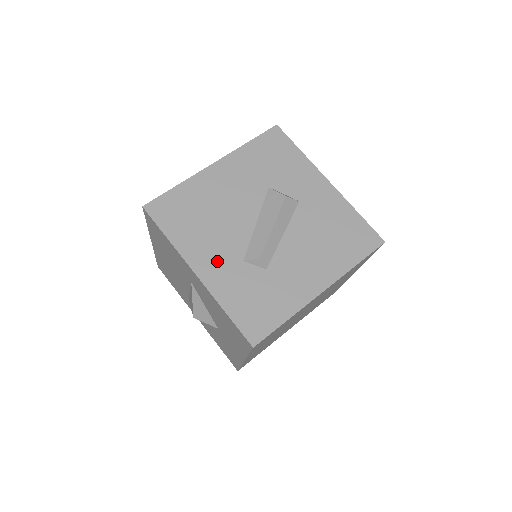
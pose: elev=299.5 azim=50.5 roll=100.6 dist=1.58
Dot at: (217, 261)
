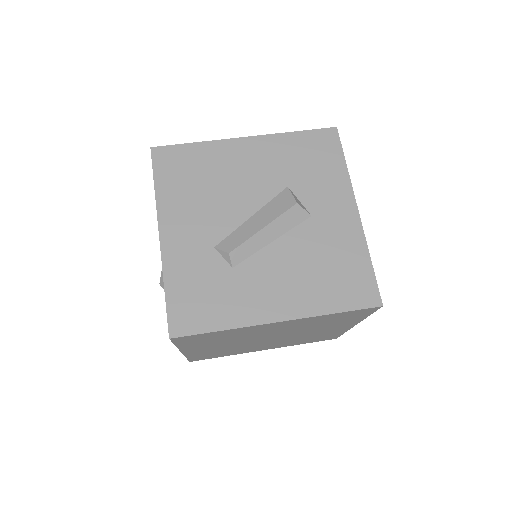
Dot at: (188, 234)
